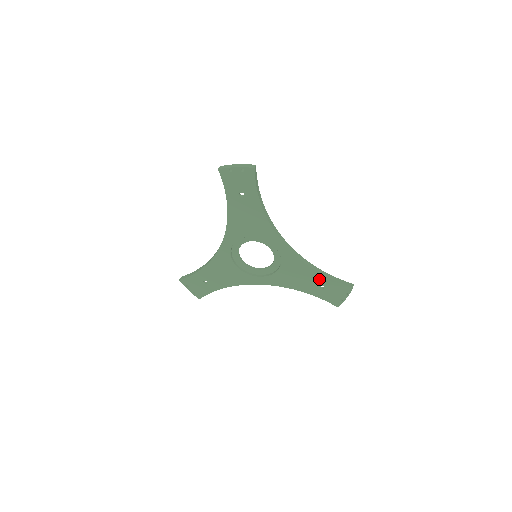
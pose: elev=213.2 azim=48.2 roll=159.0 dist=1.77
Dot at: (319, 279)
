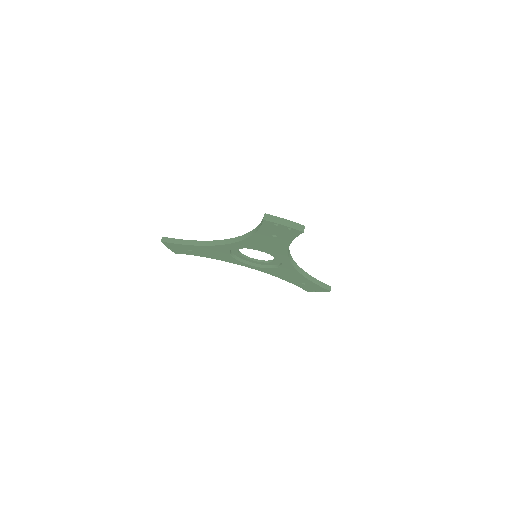
Dot at: (305, 281)
